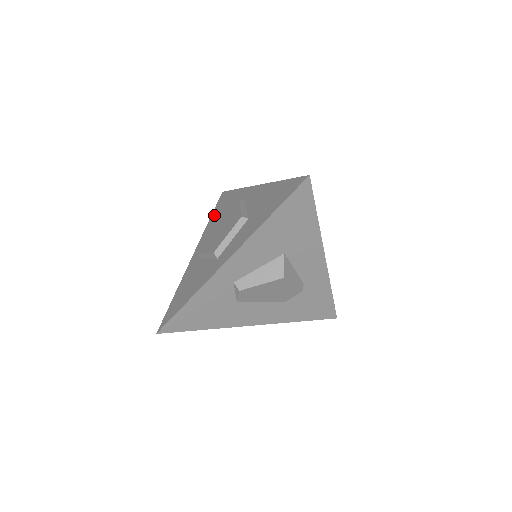
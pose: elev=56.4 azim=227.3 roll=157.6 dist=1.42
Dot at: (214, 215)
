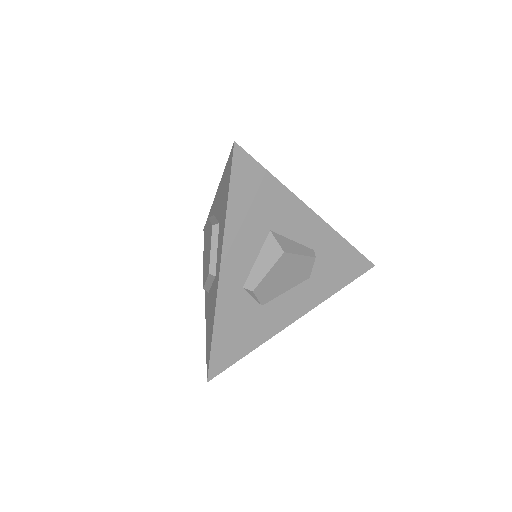
Dot at: occluded
